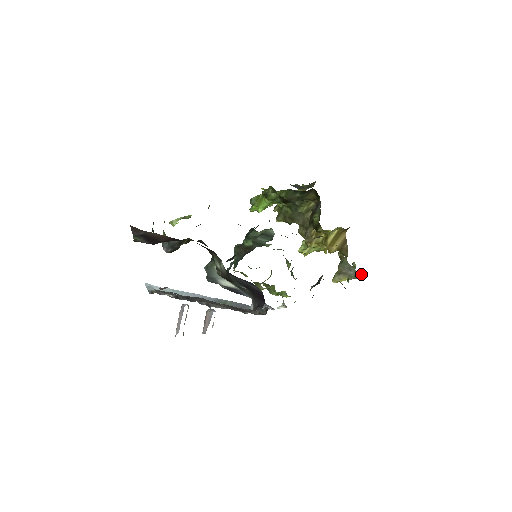
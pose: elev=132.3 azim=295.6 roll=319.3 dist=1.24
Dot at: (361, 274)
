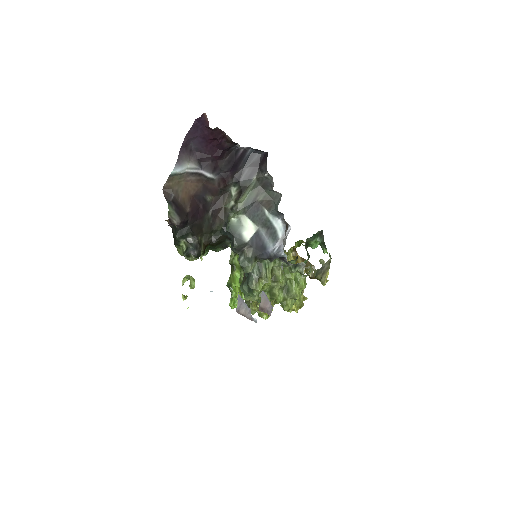
Dot at: (329, 256)
